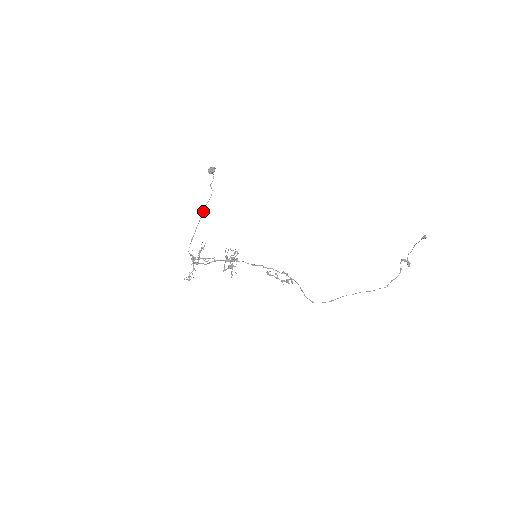
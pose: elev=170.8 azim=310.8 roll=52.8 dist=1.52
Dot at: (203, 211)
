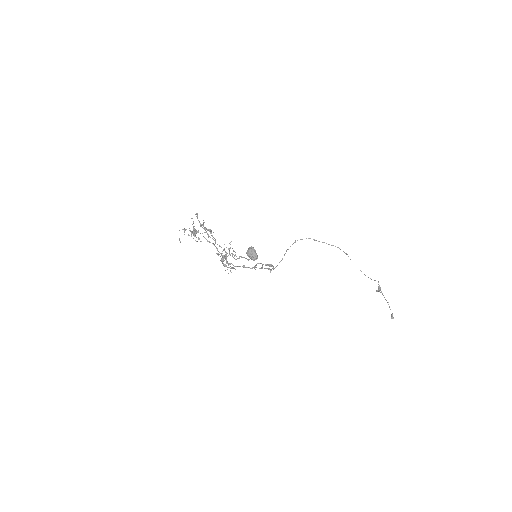
Dot at: occluded
